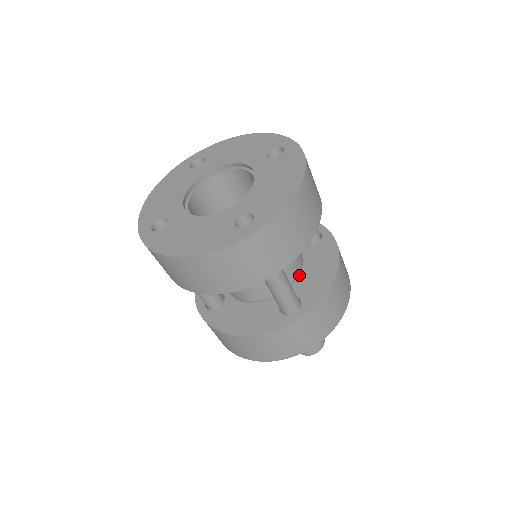
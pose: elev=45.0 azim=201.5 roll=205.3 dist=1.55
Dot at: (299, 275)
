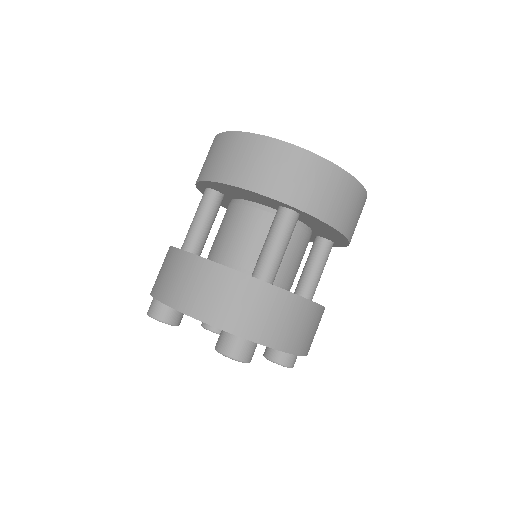
Dot at: occluded
